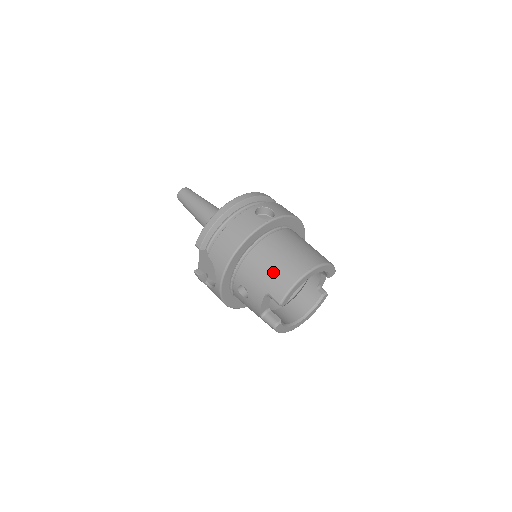
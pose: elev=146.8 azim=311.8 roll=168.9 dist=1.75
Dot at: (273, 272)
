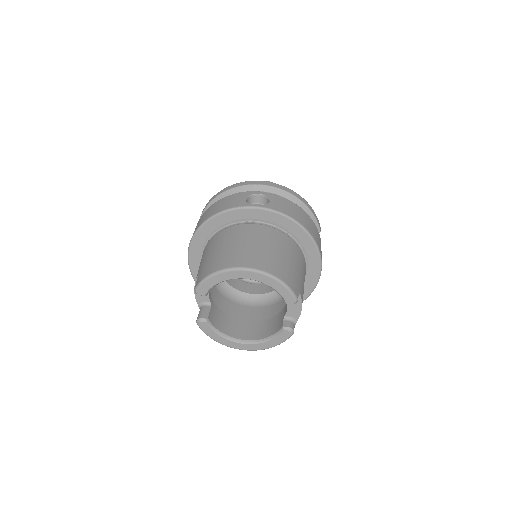
Dot at: (213, 256)
